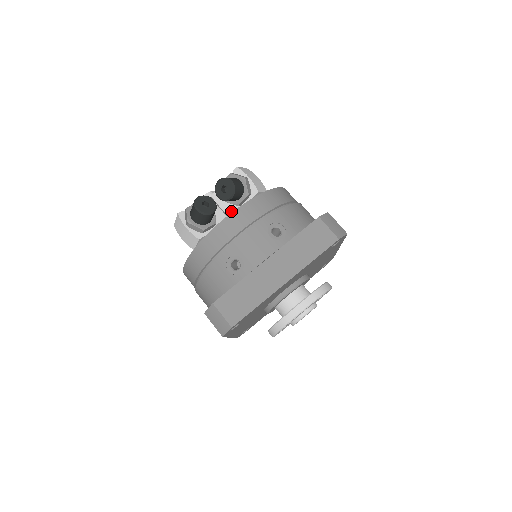
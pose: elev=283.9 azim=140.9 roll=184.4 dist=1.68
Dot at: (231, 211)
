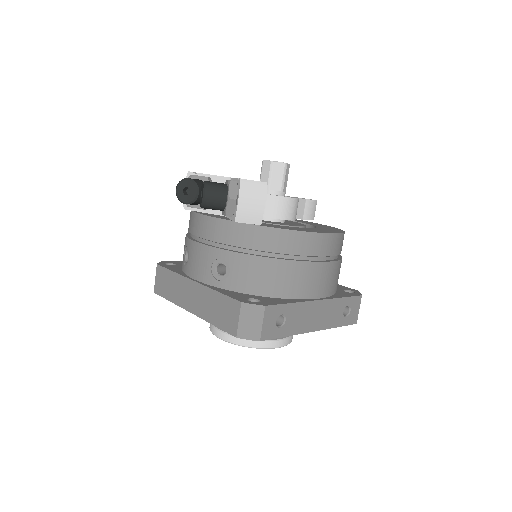
Dot at: occluded
